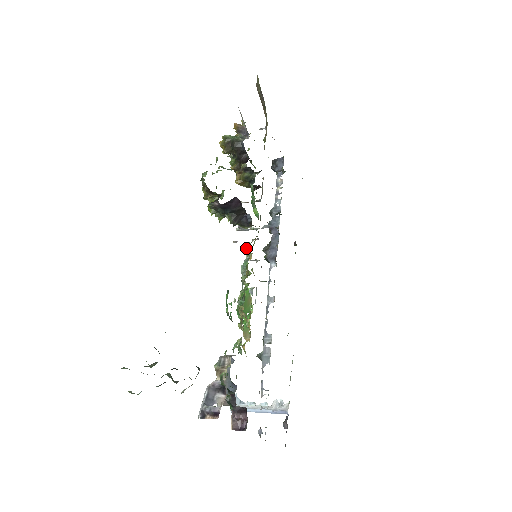
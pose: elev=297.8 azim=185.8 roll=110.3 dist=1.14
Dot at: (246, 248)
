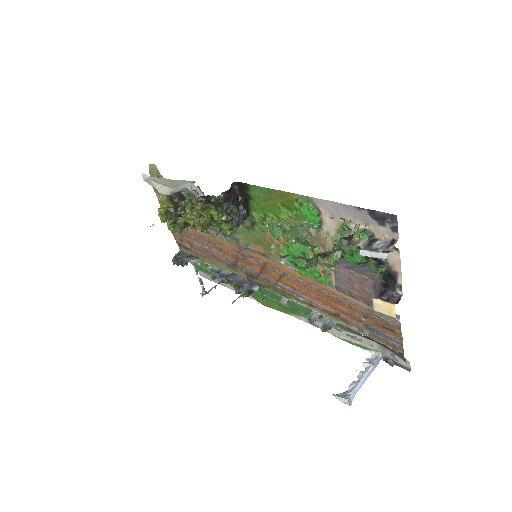
Dot at: (259, 226)
